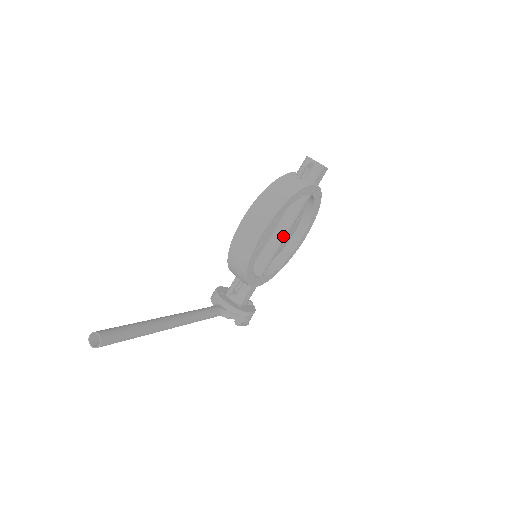
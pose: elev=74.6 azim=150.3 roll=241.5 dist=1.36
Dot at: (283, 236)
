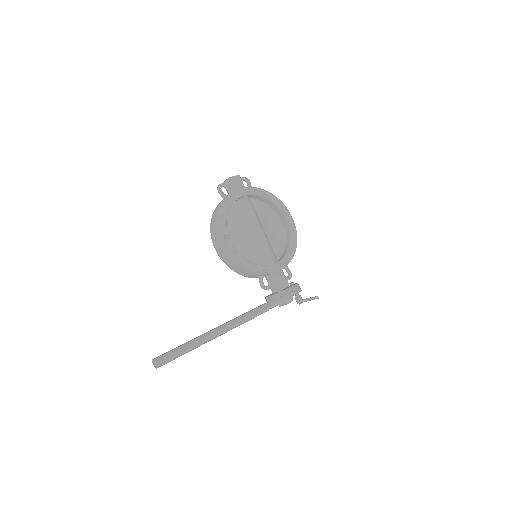
Dot at: (257, 230)
